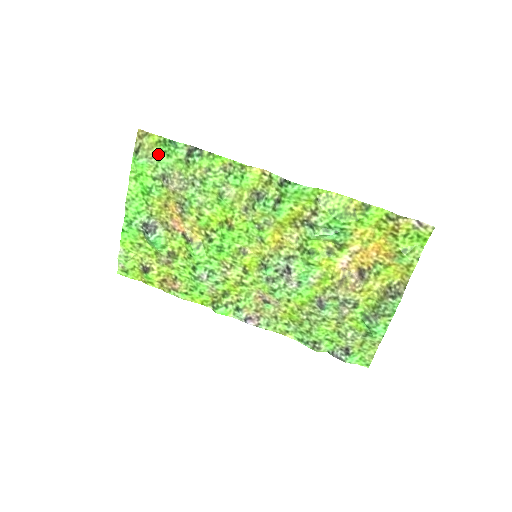
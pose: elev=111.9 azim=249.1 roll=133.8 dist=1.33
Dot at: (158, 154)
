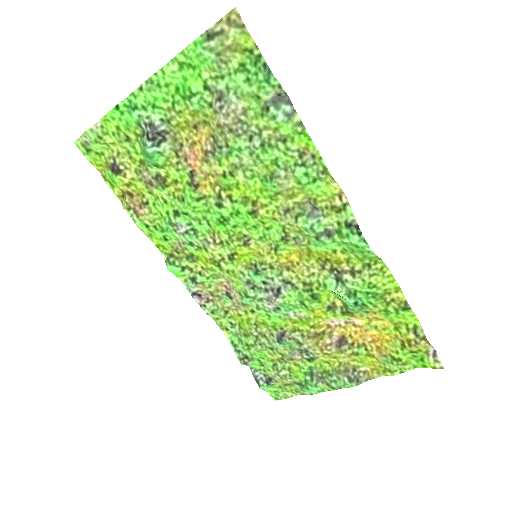
Dot at: (236, 64)
